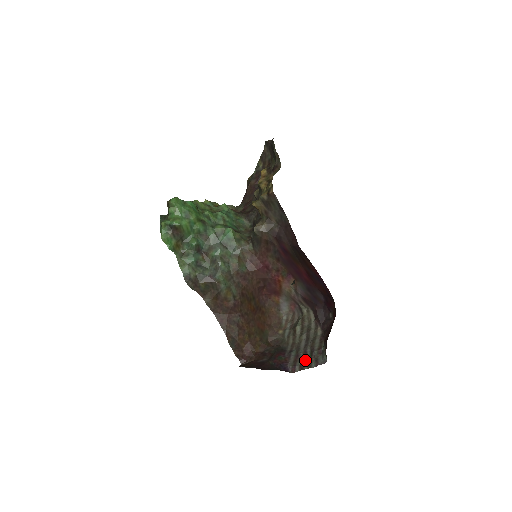
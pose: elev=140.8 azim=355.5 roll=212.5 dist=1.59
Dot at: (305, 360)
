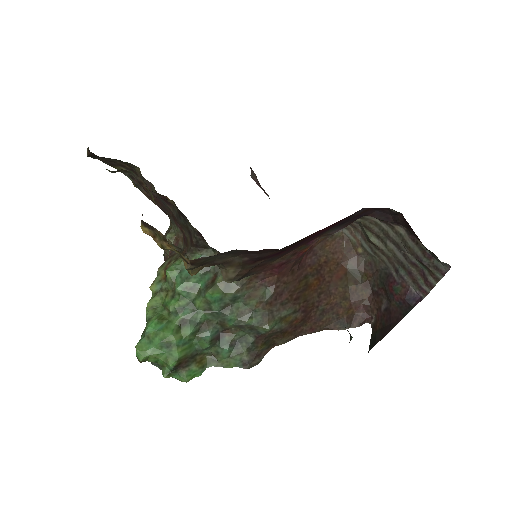
Dot at: (423, 273)
